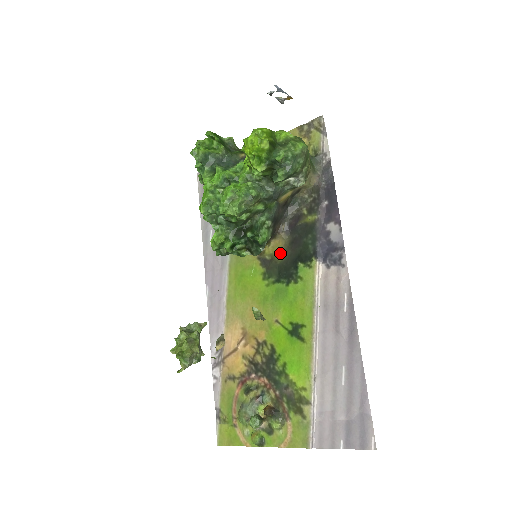
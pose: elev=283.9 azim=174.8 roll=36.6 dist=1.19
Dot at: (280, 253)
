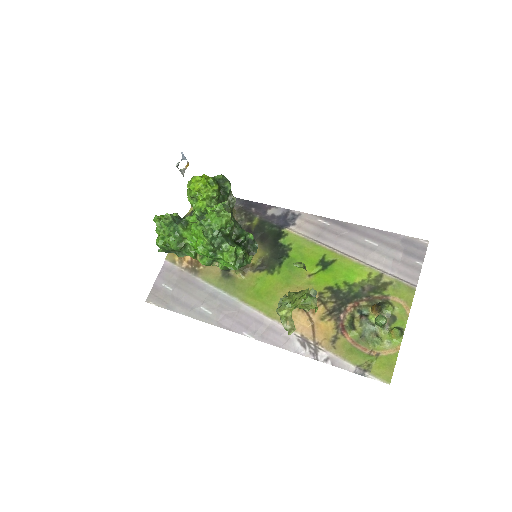
Dot at: (263, 252)
